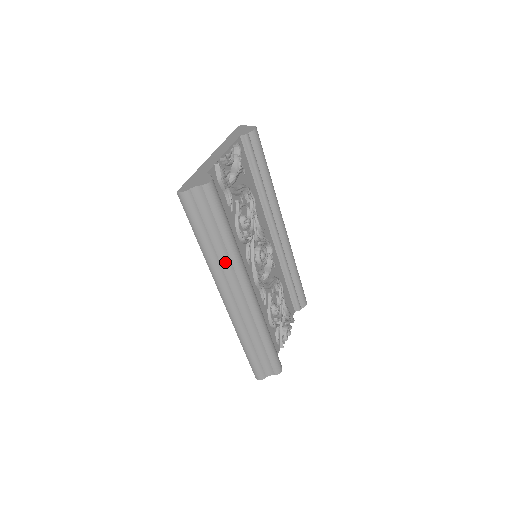
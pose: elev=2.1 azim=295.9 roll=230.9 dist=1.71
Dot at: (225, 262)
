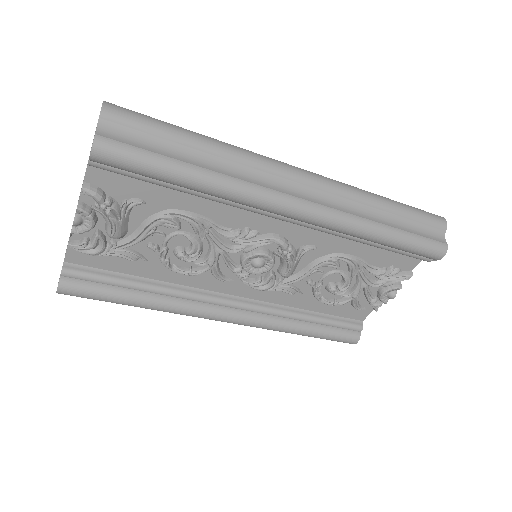
Dot at: occluded
